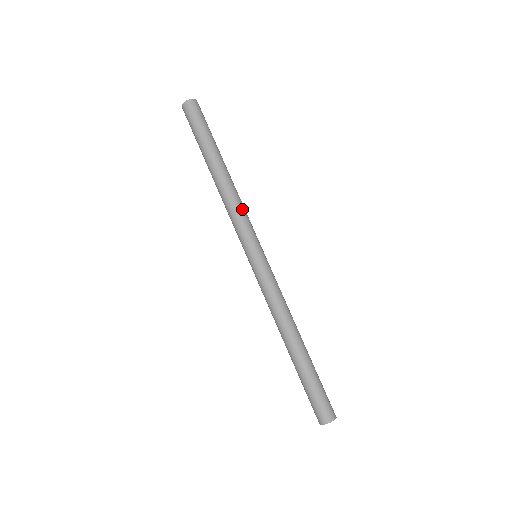
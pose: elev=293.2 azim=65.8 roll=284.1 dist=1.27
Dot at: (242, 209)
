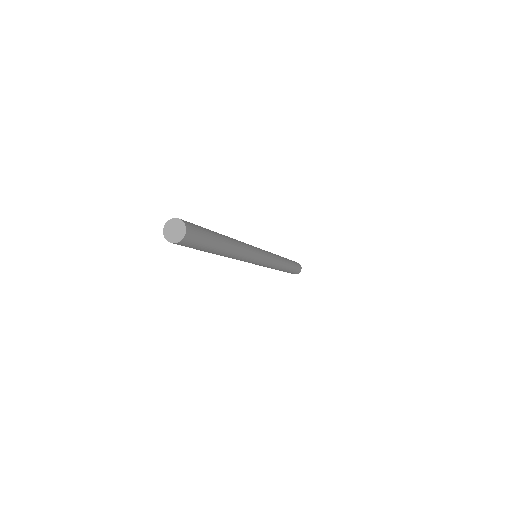
Dot at: (275, 255)
